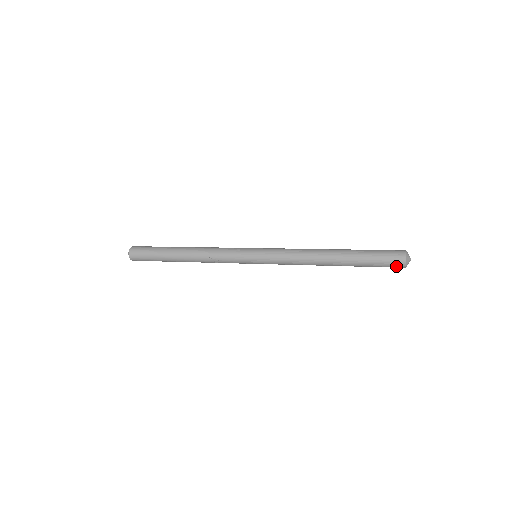
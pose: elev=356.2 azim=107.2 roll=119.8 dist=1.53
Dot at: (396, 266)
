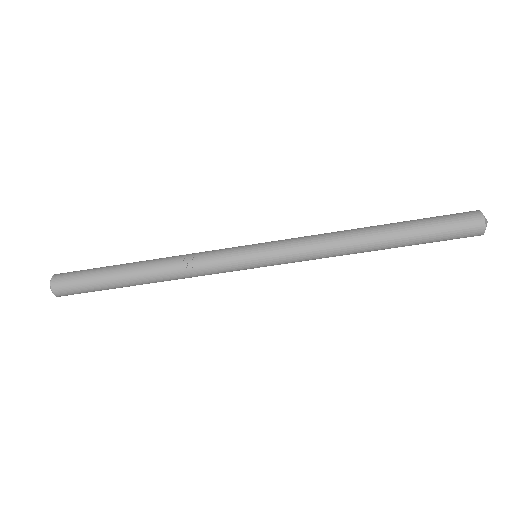
Dot at: (471, 226)
